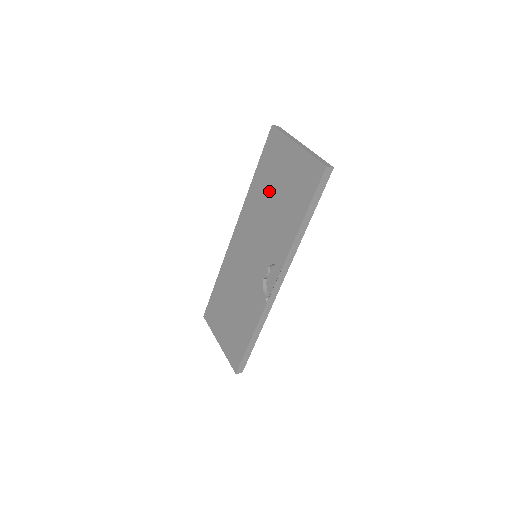
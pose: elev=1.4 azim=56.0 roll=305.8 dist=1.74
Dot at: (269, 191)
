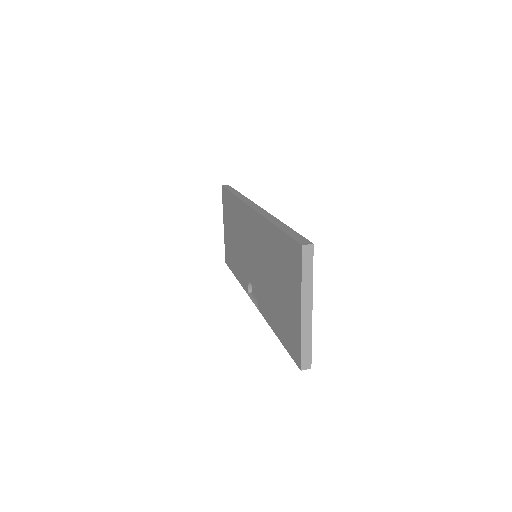
Dot at: (275, 267)
